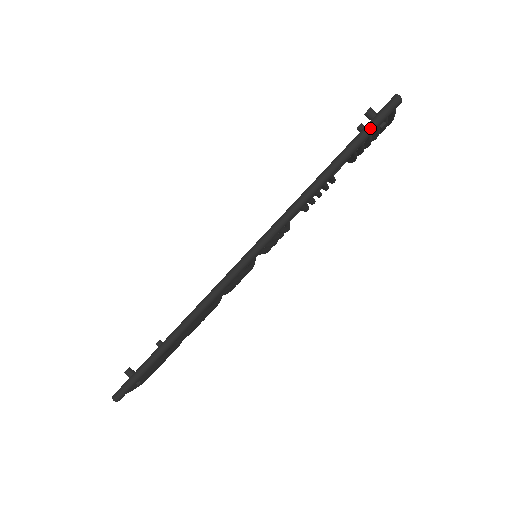
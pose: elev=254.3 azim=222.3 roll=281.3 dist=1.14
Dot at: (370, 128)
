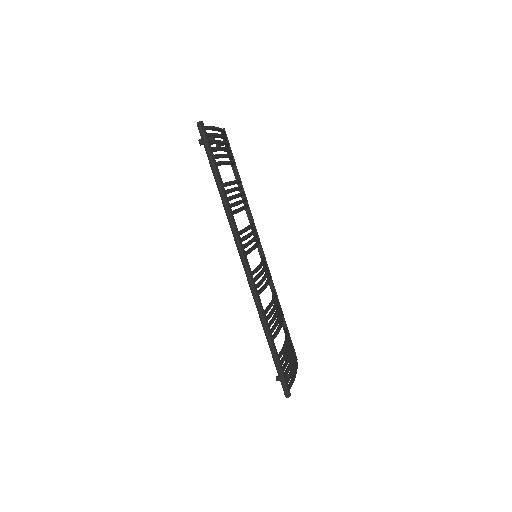
Dot at: (207, 148)
